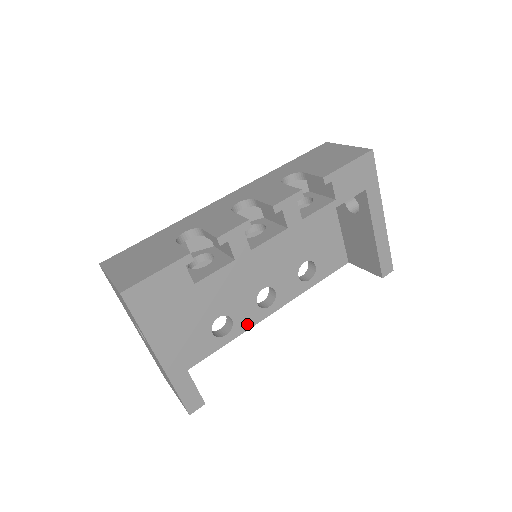
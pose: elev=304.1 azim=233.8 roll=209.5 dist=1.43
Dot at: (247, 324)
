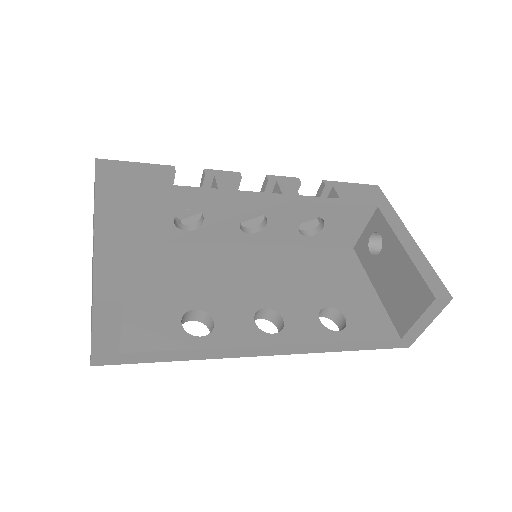
Dot at: (235, 339)
